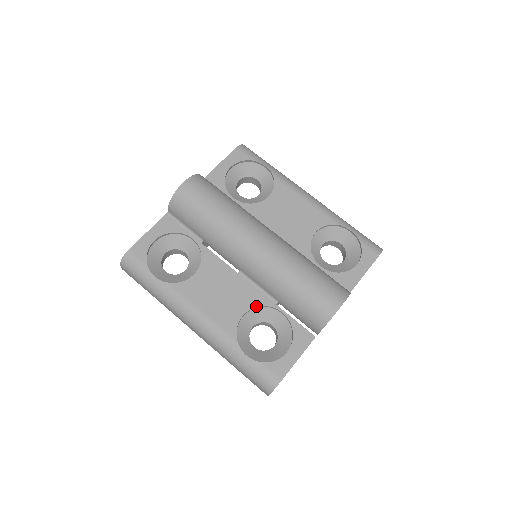
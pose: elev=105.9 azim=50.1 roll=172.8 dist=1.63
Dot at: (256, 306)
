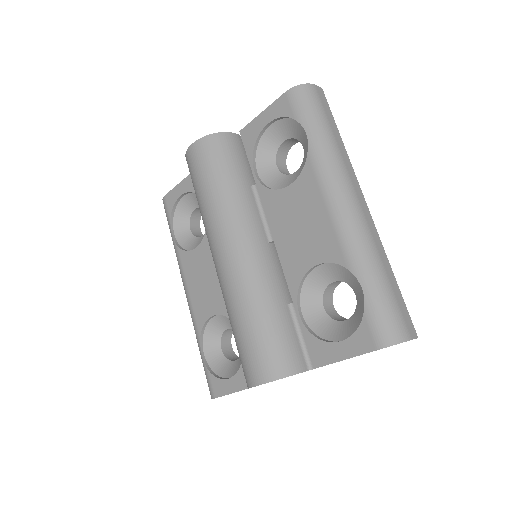
Dot at: (224, 315)
